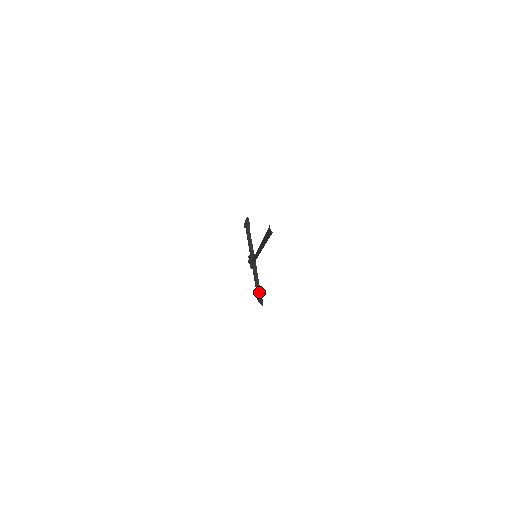
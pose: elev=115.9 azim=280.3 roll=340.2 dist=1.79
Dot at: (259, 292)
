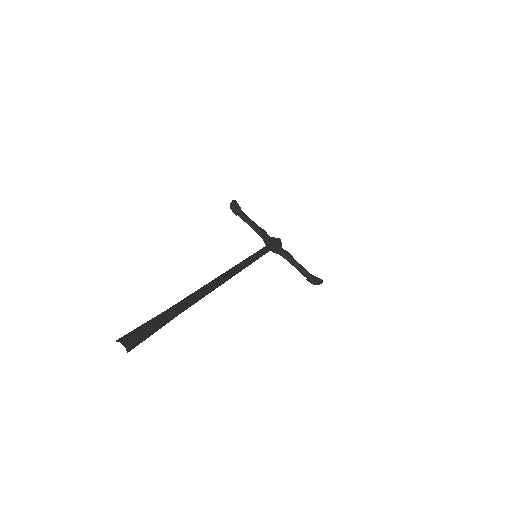
Dot at: (305, 274)
